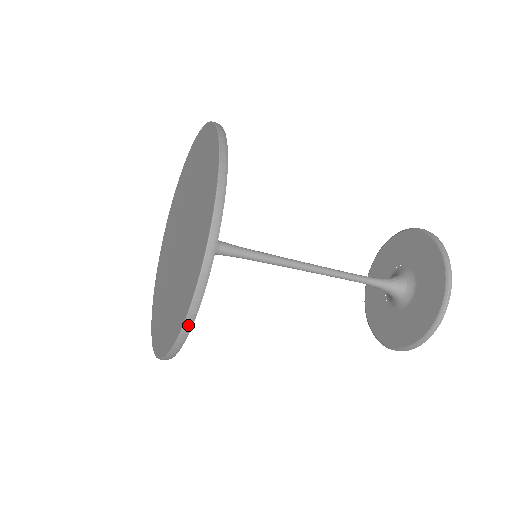
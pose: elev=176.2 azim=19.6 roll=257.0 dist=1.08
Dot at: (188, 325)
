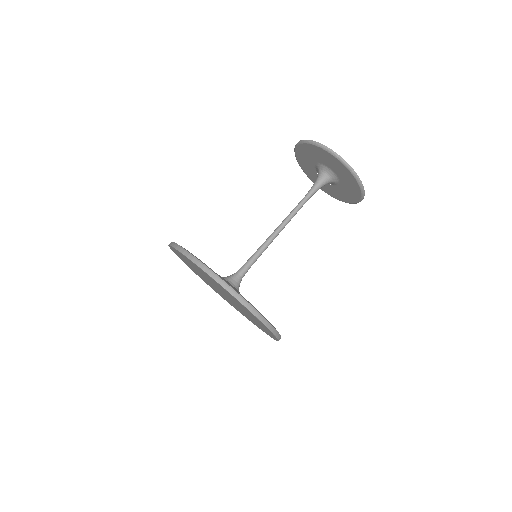
Dot at: (223, 284)
